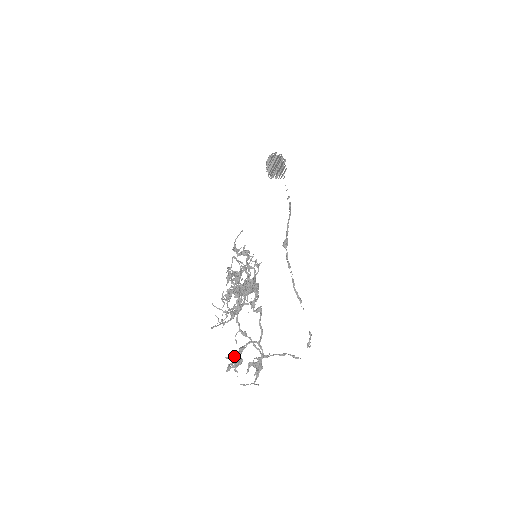
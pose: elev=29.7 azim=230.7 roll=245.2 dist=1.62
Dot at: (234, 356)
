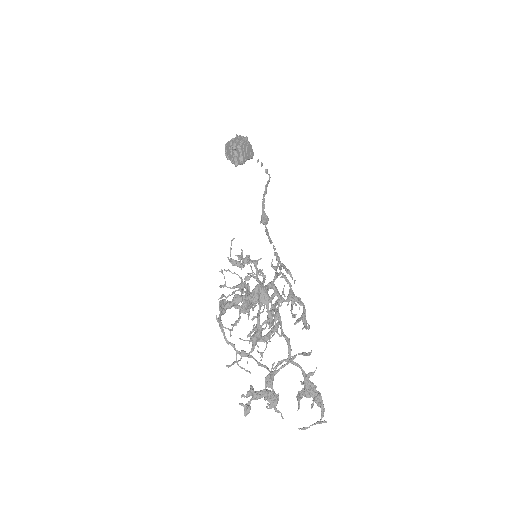
Dot at: (250, 390)
